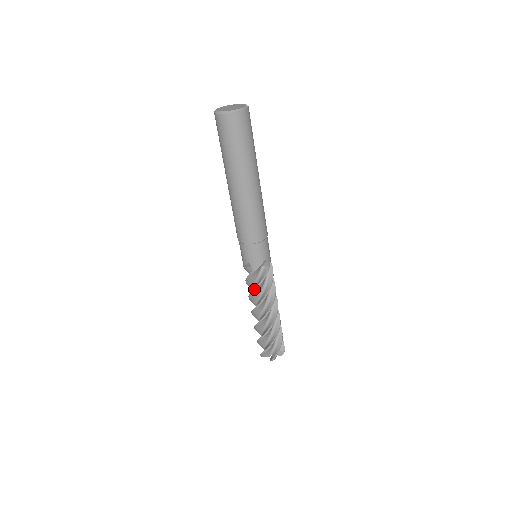
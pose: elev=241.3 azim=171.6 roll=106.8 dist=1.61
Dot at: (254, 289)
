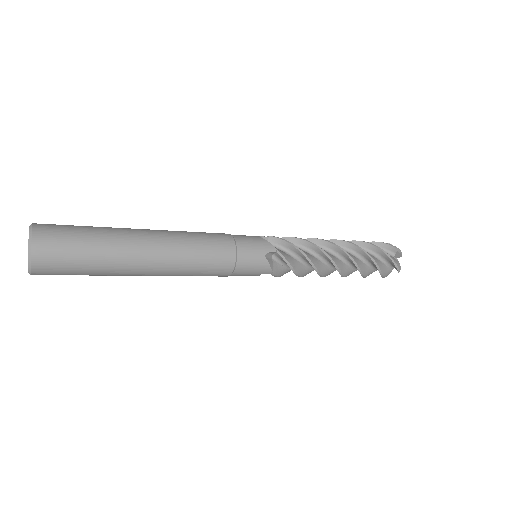
Dot at: occluded
